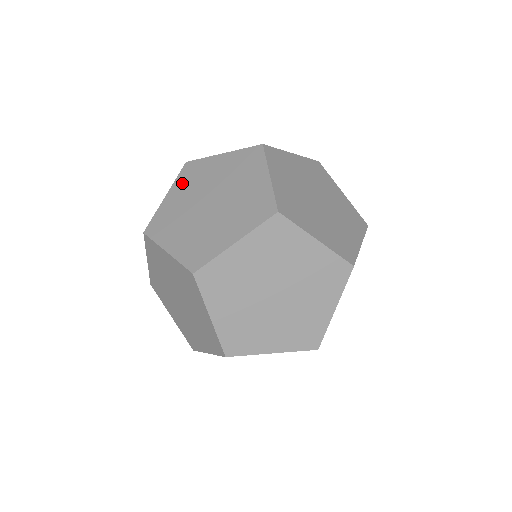
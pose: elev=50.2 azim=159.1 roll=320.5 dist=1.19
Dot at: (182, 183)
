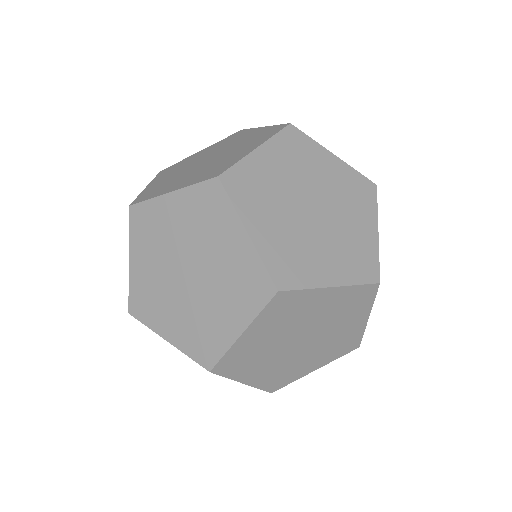
Dot at: occluded
